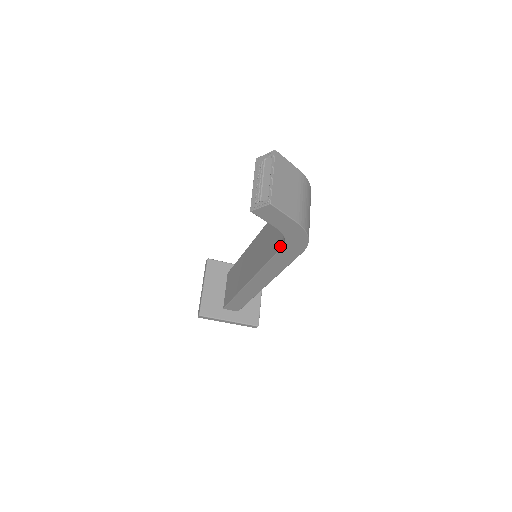
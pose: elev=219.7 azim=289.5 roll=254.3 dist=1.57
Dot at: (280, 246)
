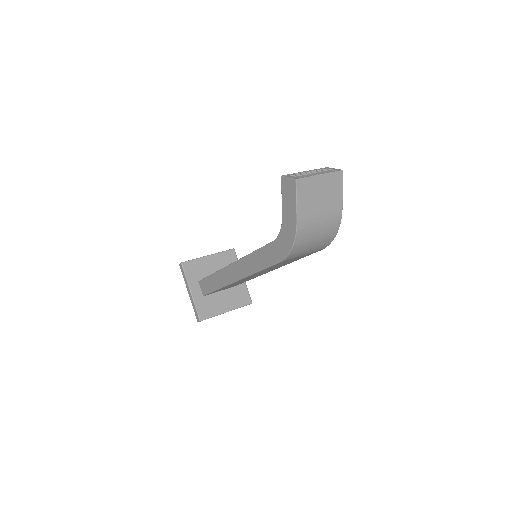
Dot at: (272, 241)
